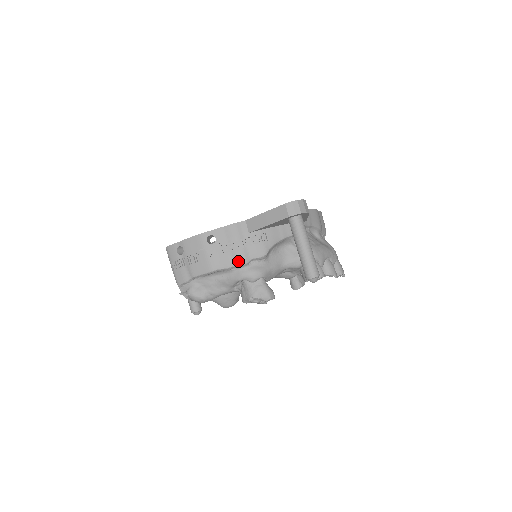
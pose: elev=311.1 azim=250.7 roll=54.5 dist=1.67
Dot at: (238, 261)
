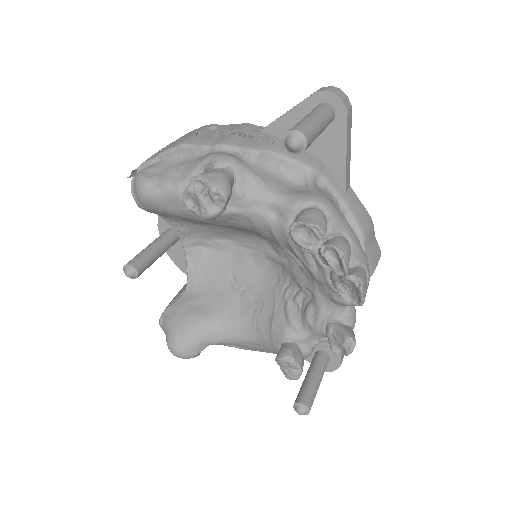
Dot at: (220, 141)
